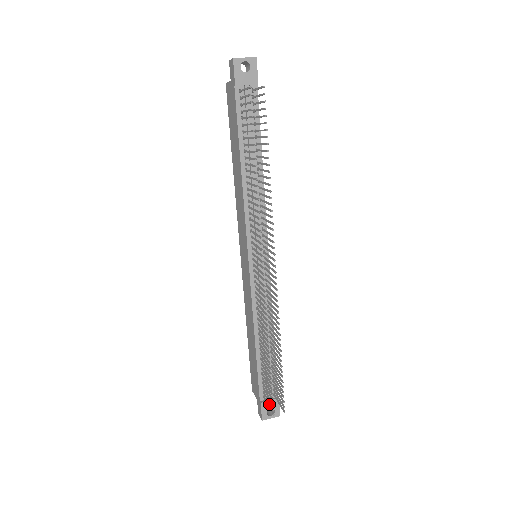
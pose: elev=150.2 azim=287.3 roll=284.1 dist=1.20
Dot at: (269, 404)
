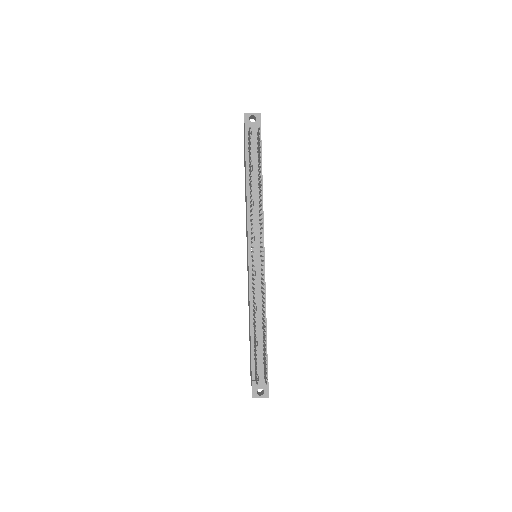
Dot at: (259, 384)
